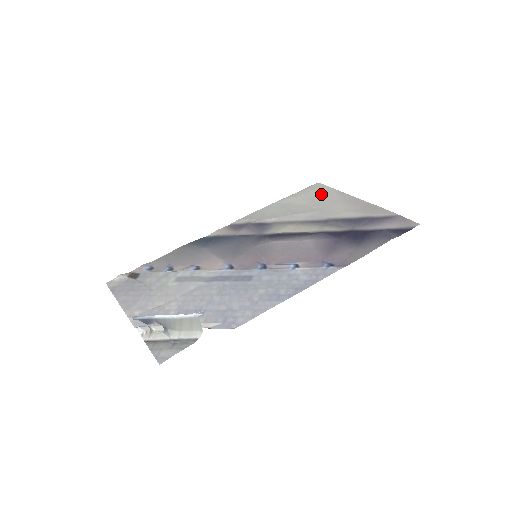
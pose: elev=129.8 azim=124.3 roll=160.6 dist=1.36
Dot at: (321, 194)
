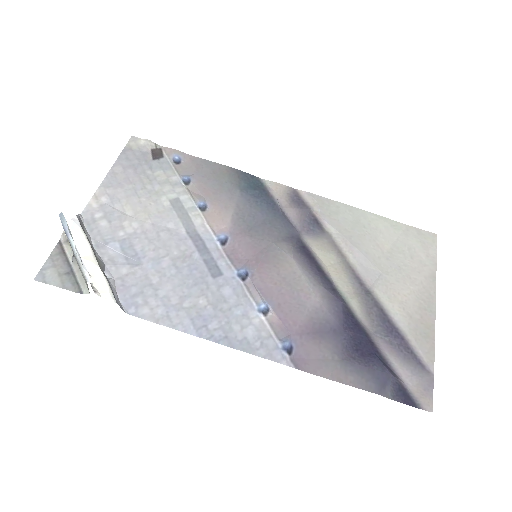
Dot at: (415, 253)
